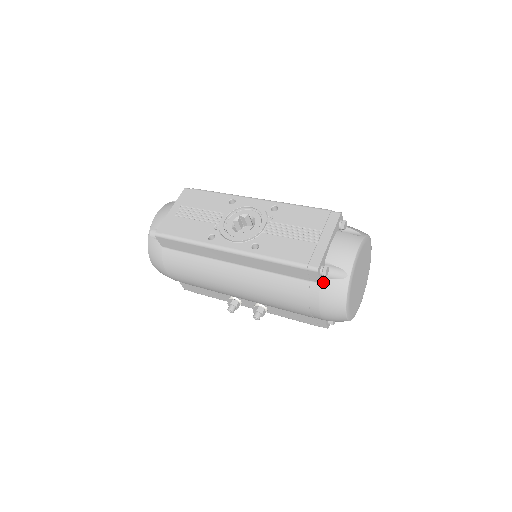
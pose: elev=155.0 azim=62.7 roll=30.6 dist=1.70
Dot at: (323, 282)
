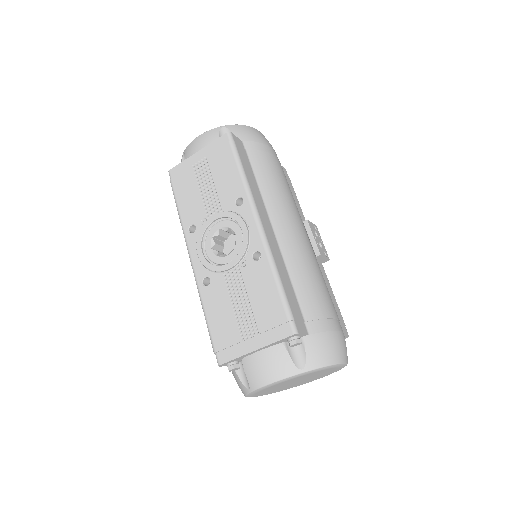
Dot at: occluded
